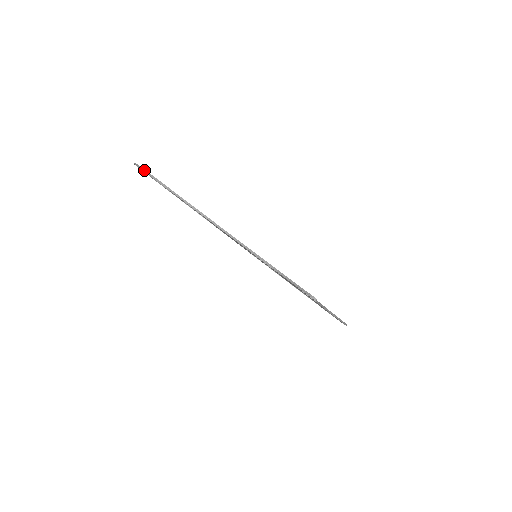
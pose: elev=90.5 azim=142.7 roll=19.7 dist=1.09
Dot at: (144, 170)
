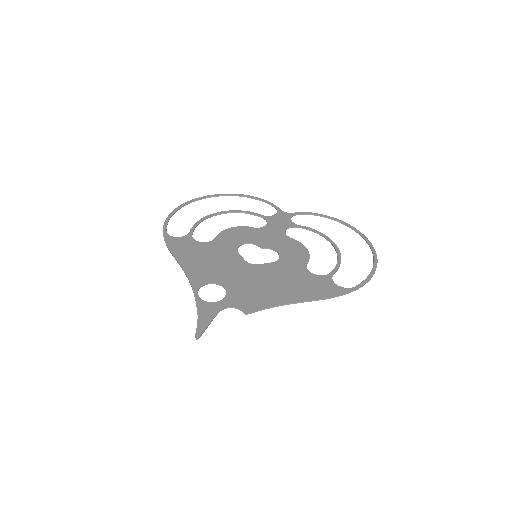
Dot at: (163, 228)
